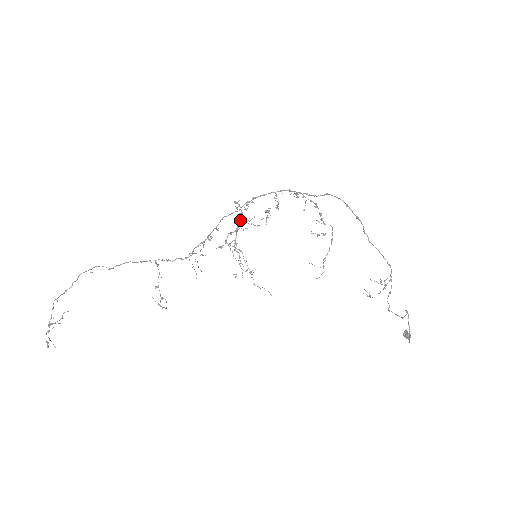
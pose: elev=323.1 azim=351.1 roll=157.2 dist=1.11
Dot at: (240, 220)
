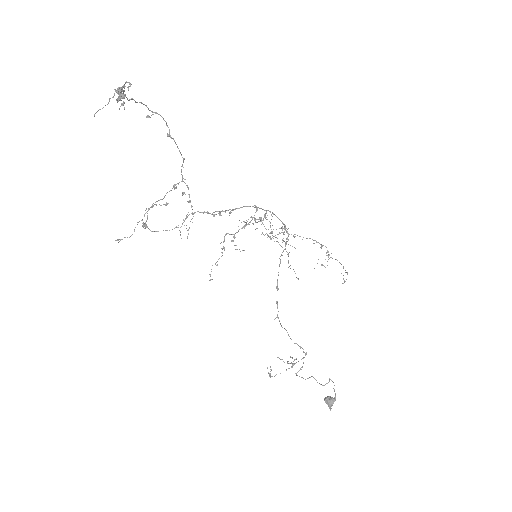
Dot at: occluded
